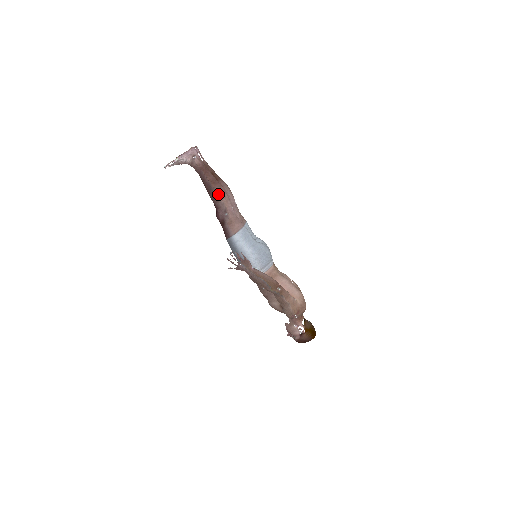
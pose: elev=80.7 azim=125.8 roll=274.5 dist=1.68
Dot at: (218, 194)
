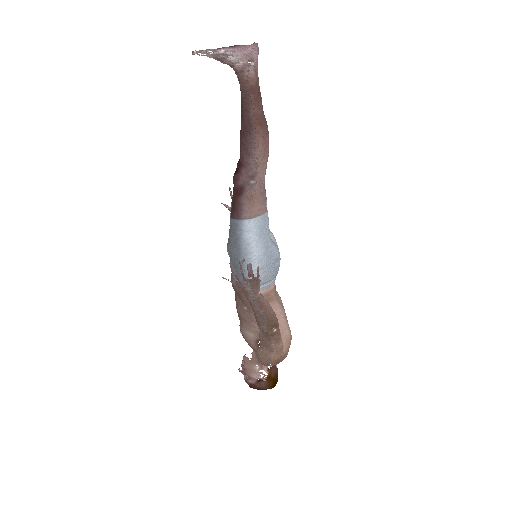
Dot at: (257, 145)
